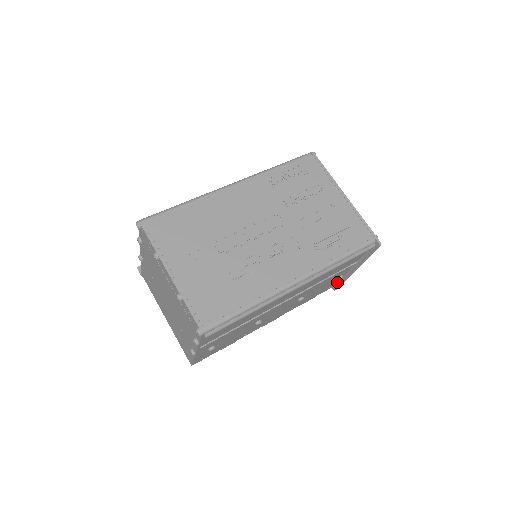
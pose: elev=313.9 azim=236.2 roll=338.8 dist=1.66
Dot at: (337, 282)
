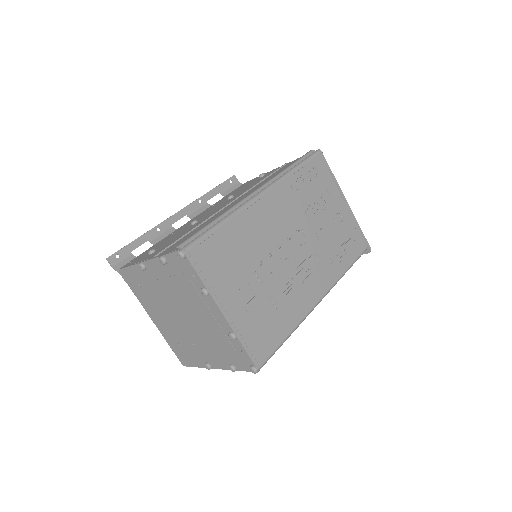
Dot at: occluded
